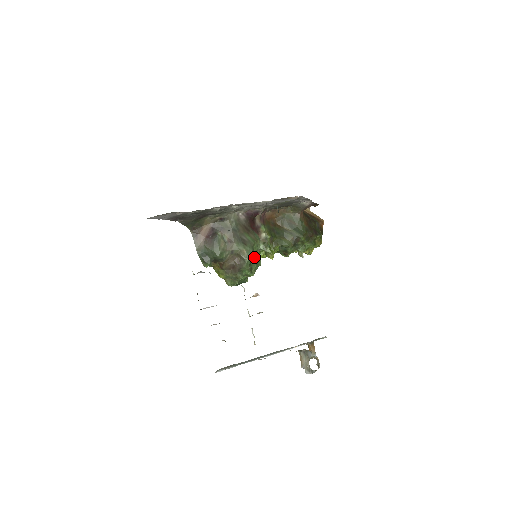
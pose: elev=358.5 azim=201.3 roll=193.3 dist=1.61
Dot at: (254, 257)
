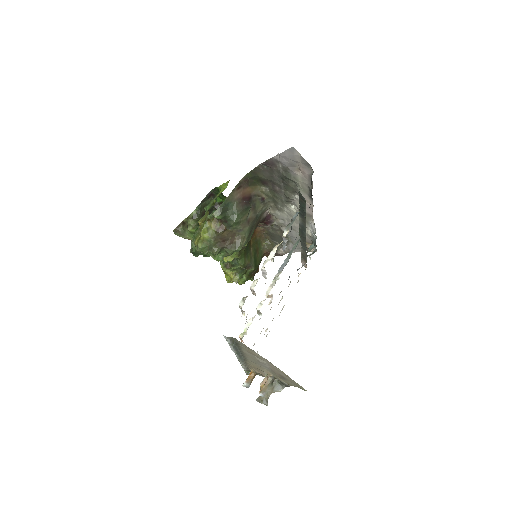
Dot at: occluded
